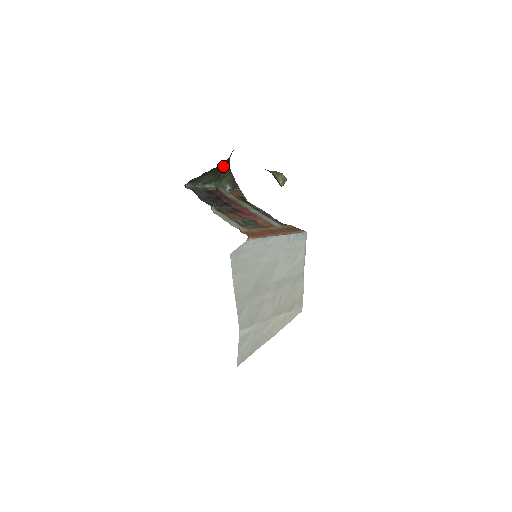
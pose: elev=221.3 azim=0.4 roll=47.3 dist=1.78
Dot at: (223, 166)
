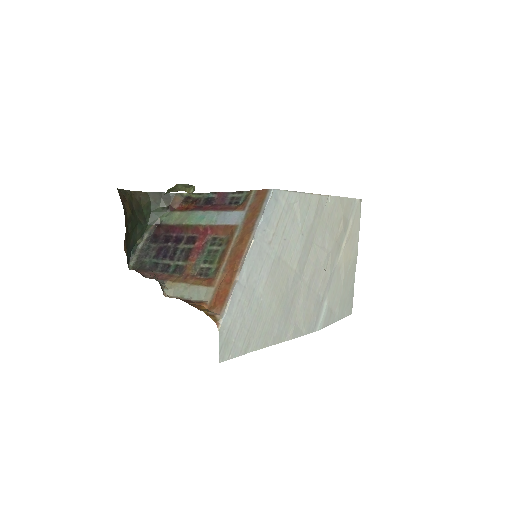
Dot at: (133, 208)
